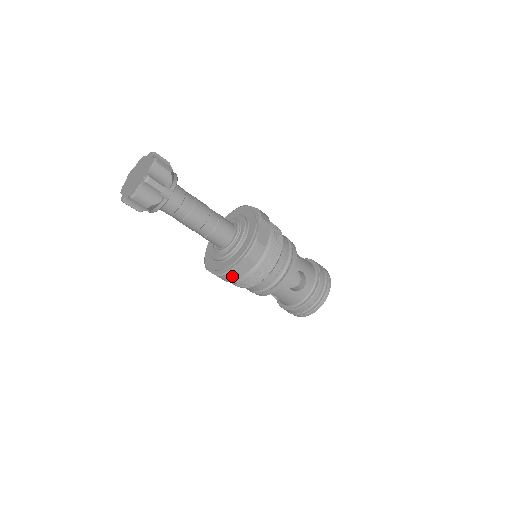
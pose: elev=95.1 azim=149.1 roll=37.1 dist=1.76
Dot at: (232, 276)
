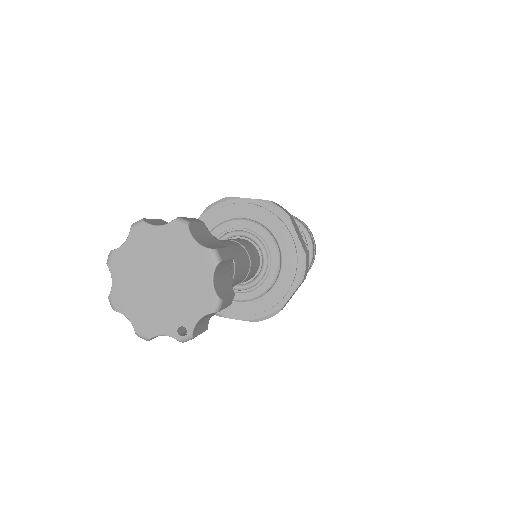
Dot at: occluded
